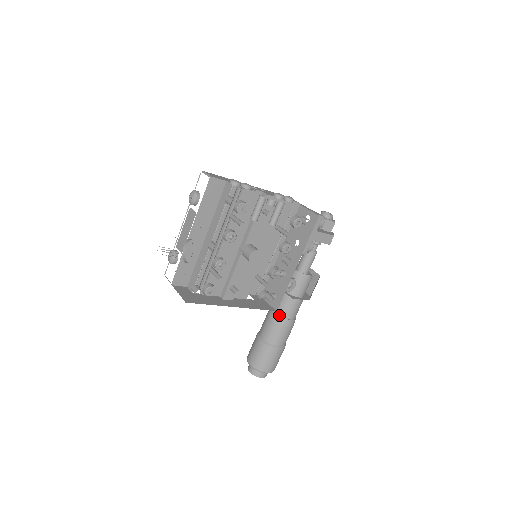
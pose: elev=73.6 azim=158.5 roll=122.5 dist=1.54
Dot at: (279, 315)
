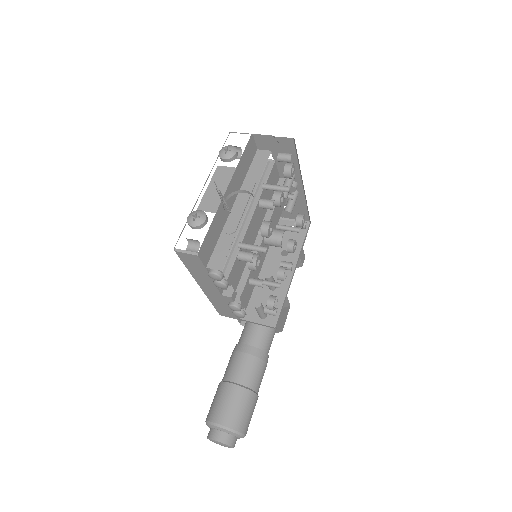
Dot at: (258, 347)
